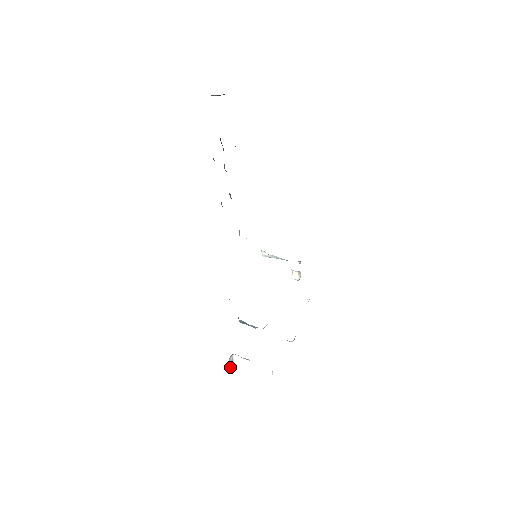
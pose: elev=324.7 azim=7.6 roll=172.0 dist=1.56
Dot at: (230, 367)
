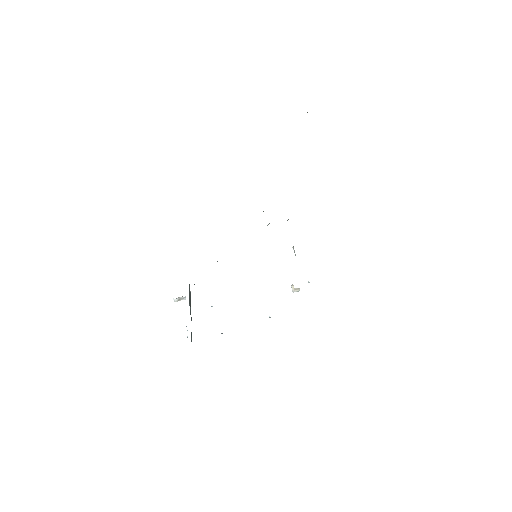
Dot at: (179, 300)
